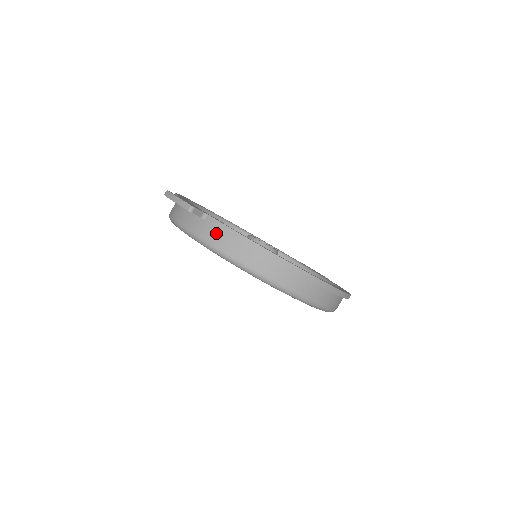
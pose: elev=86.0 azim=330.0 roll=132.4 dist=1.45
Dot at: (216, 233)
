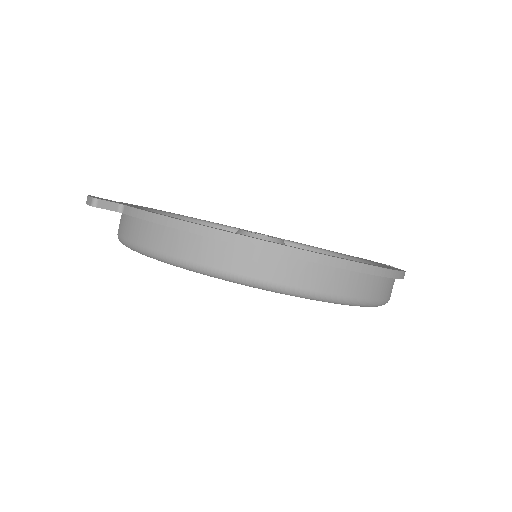
Dot at: (138, 226)
